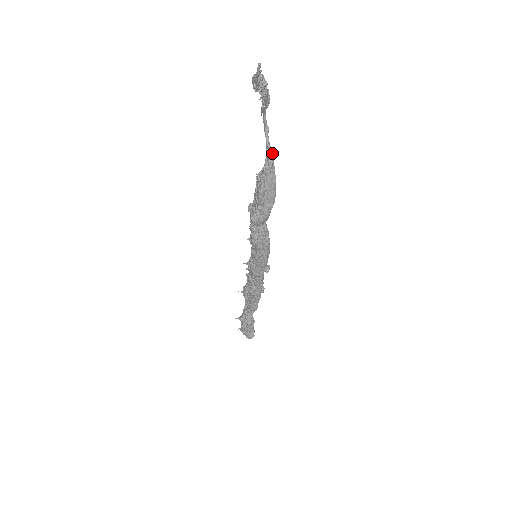
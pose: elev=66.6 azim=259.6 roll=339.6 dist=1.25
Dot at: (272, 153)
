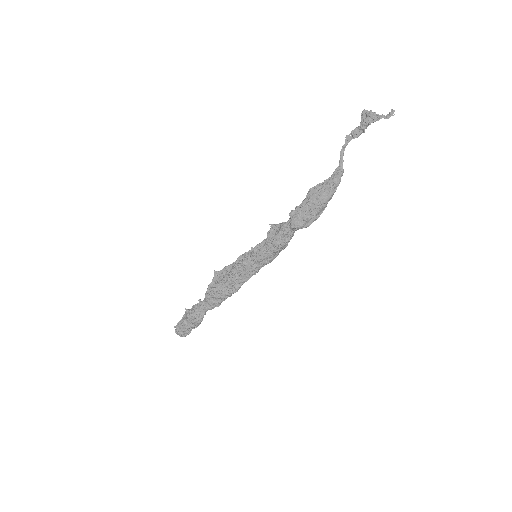
Dot at: occluded
